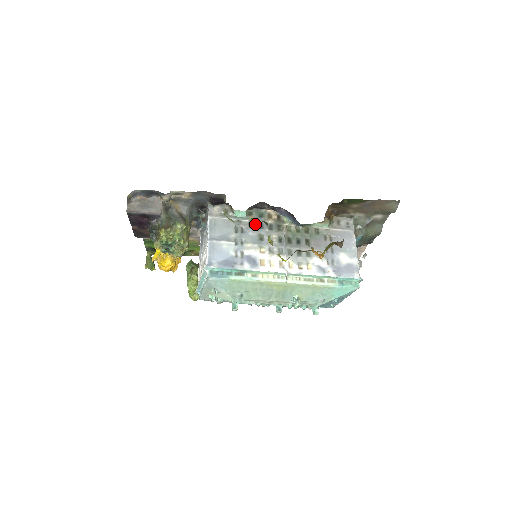
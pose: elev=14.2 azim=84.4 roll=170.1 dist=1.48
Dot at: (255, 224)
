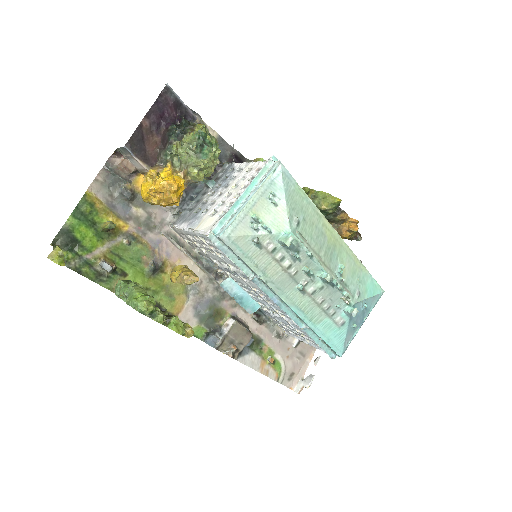
Dot at: occluded
